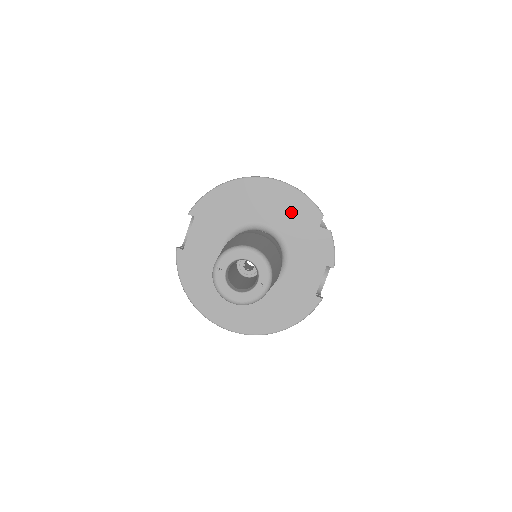
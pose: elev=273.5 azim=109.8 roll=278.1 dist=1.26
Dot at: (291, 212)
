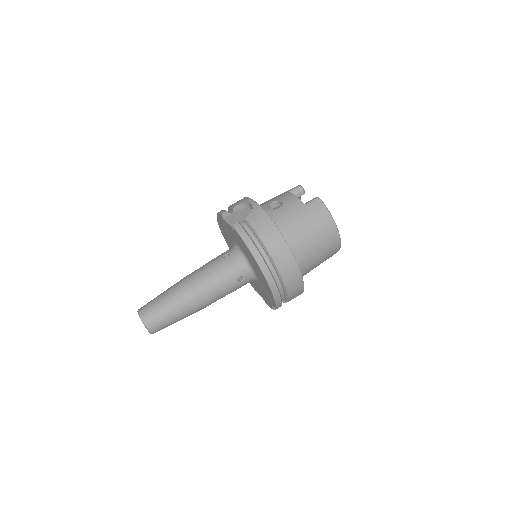
Dot at: (267, 291)
